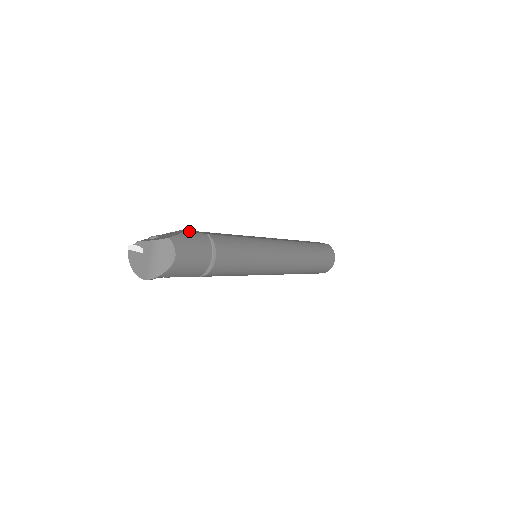
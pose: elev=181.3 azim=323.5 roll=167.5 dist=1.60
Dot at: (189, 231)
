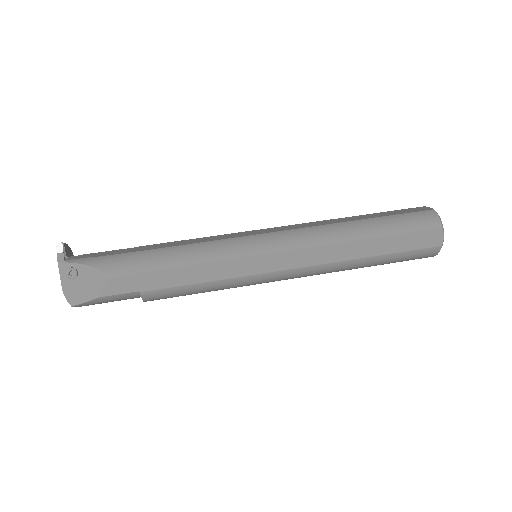
Dot at: (115, 285)
